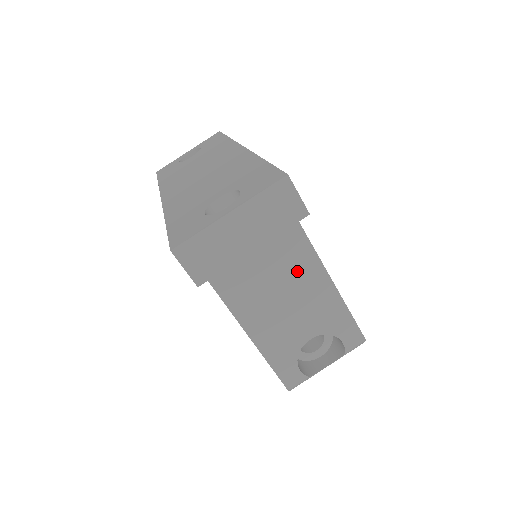
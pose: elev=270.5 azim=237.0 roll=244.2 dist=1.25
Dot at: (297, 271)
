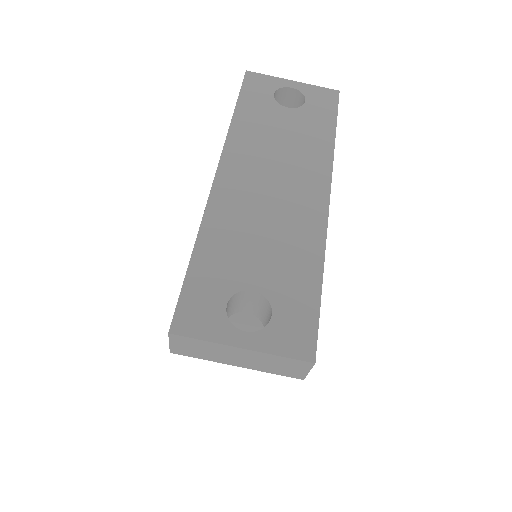
Dot at: occluded
